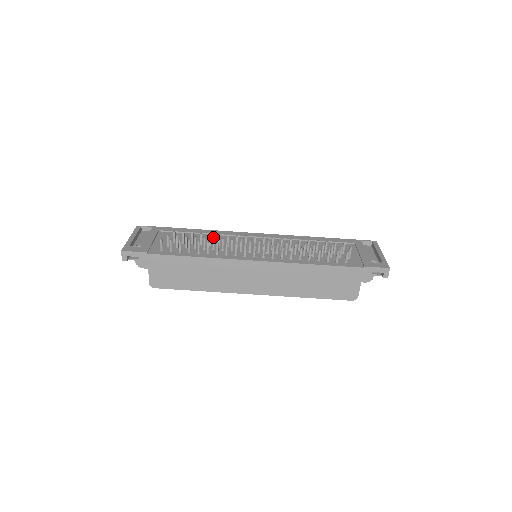
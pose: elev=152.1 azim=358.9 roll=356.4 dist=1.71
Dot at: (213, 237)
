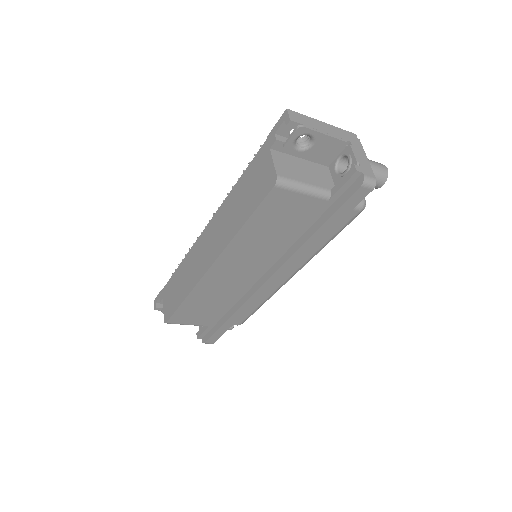
Dot at: occluded
